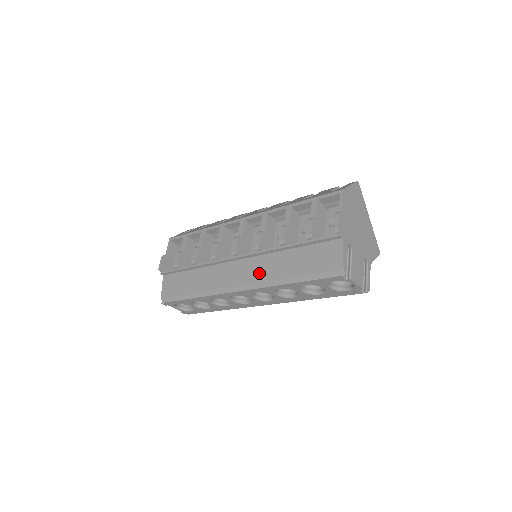
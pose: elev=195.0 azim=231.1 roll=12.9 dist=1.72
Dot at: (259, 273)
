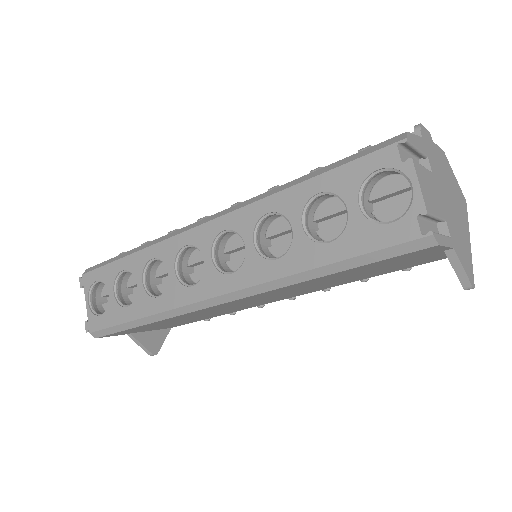
Dot at: occluded
